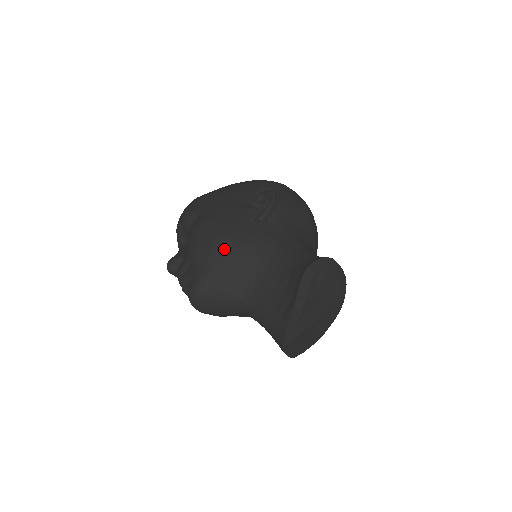
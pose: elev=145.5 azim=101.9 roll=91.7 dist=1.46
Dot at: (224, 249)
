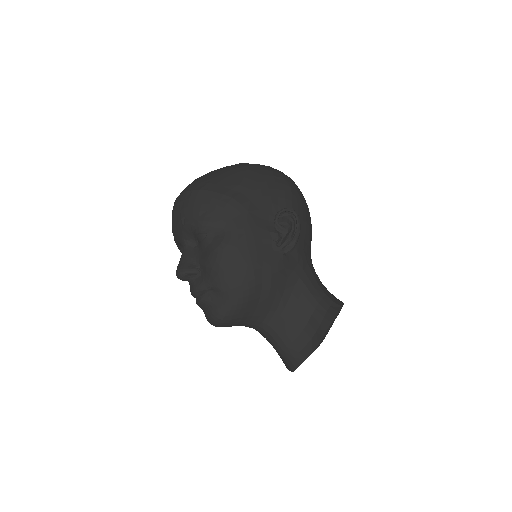
Dot at: (254, 286)
